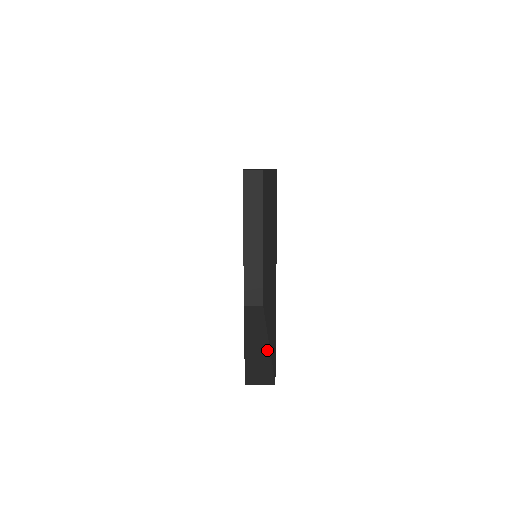
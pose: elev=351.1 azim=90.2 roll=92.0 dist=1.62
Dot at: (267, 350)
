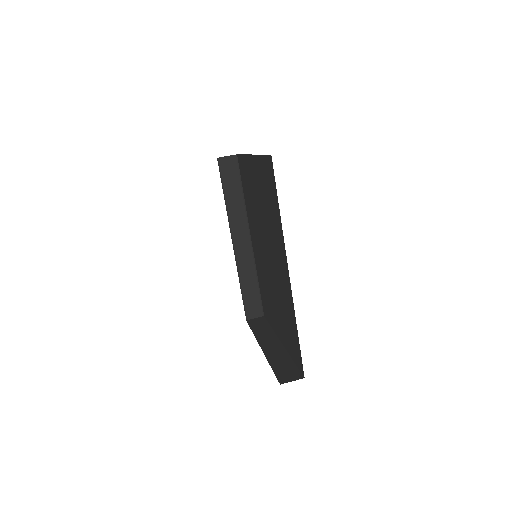
Dot at: (254, 267)
